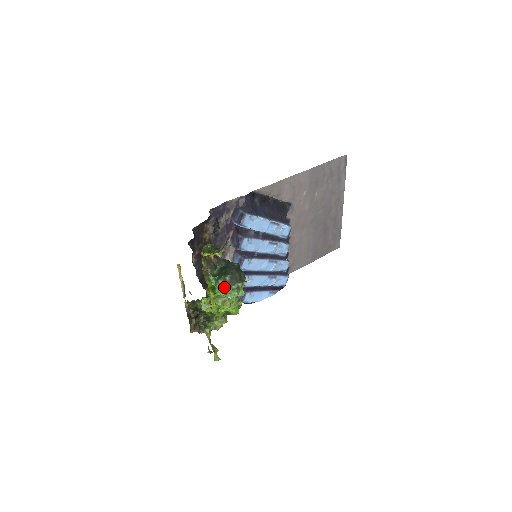
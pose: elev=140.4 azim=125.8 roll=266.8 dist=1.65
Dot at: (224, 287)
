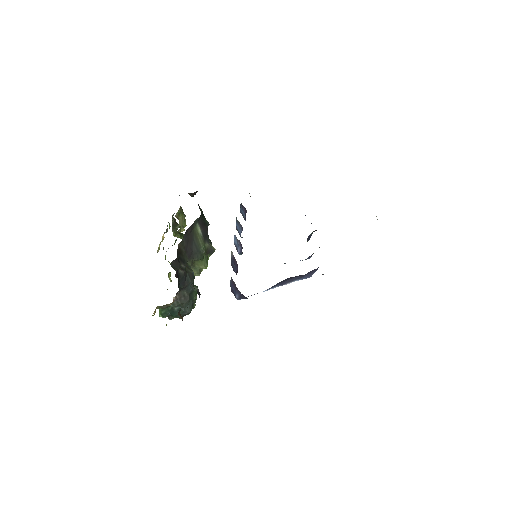
Dot at: occluded
